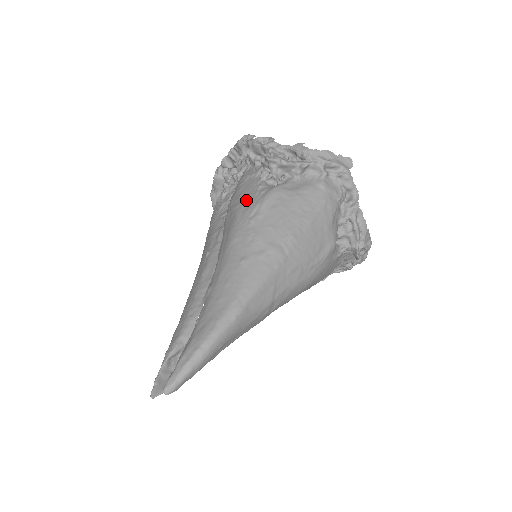
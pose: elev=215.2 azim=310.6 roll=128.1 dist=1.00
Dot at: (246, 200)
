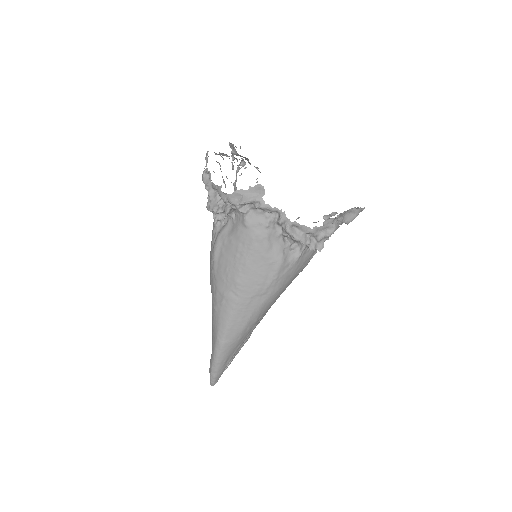
Dot at: (211, 245)
